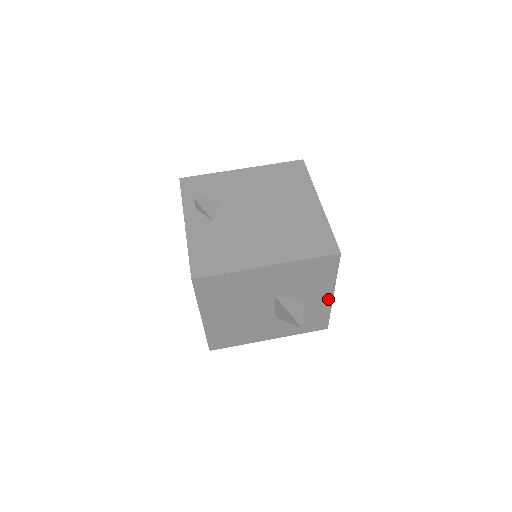
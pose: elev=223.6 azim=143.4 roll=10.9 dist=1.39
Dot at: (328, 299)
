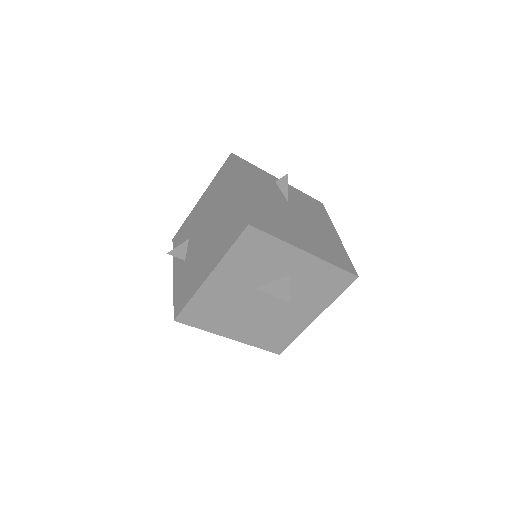
Dot at: (309, 258)
